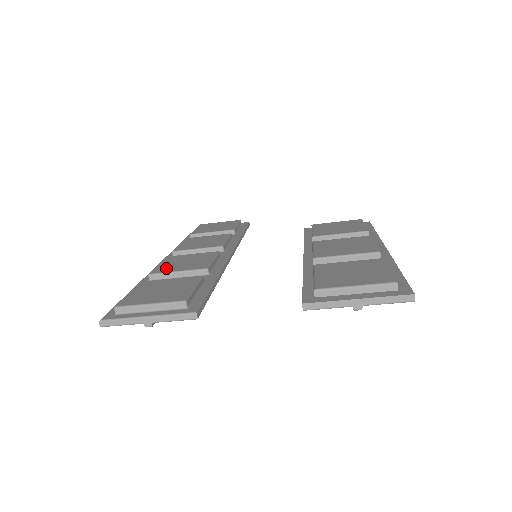
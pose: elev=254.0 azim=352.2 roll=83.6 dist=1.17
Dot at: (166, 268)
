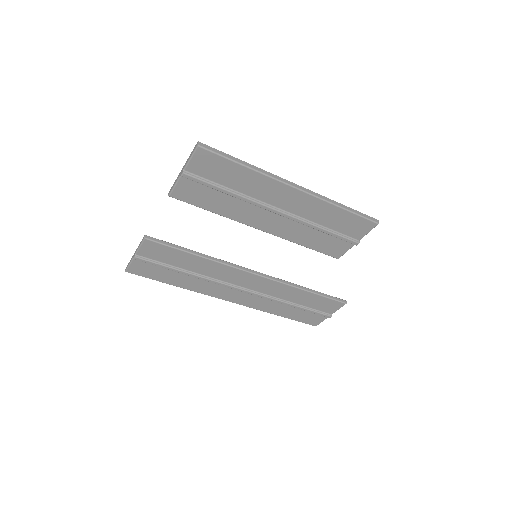
Dot at: occluded
